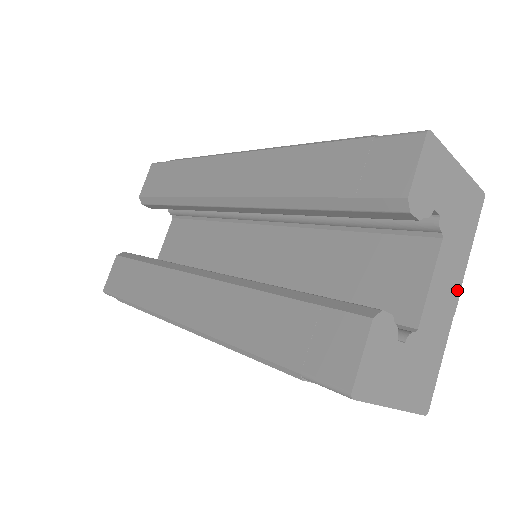
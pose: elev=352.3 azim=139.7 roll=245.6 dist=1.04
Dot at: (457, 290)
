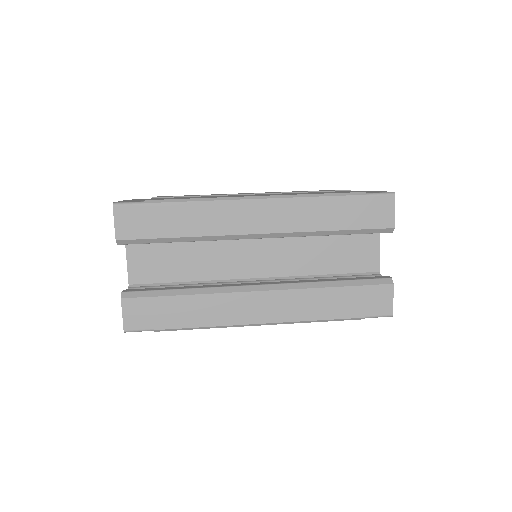
Dot at: occluded
